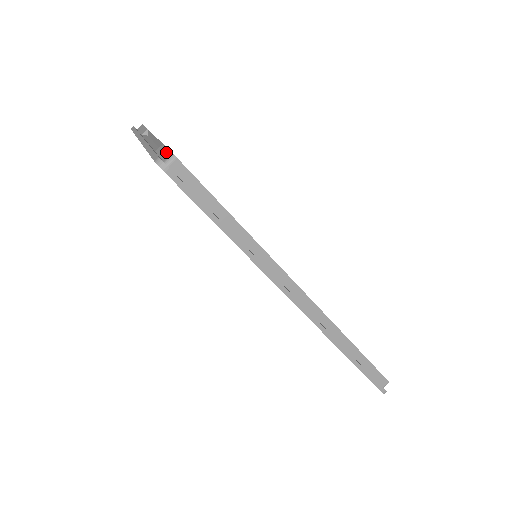
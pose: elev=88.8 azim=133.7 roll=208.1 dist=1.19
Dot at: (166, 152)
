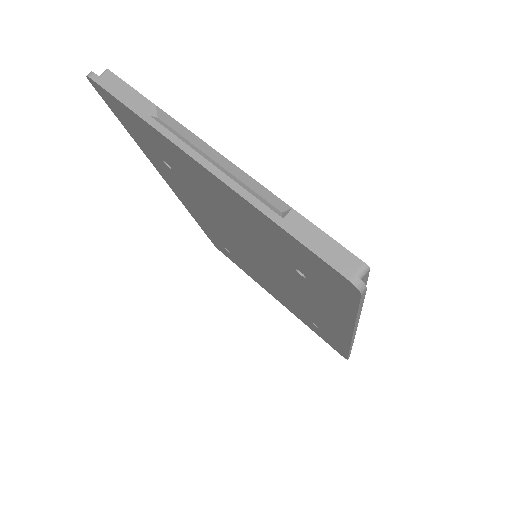
Dot at: (335, 247)
